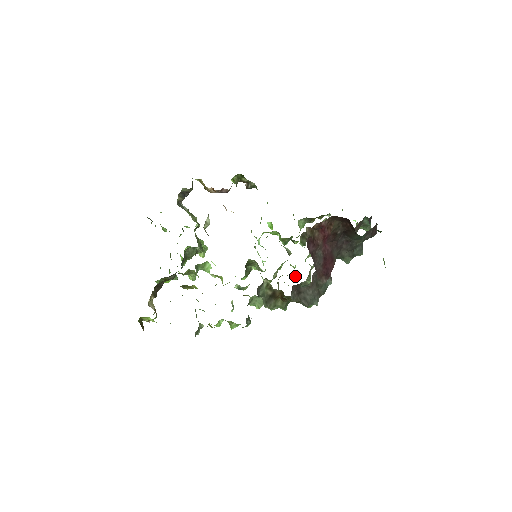
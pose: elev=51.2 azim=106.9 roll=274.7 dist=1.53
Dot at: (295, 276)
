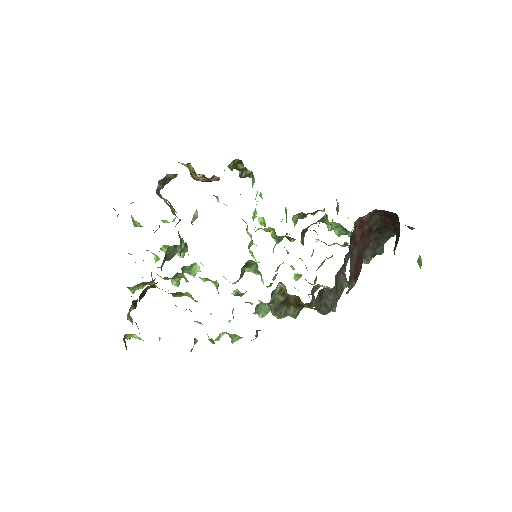
Dot at: (297, 279)
